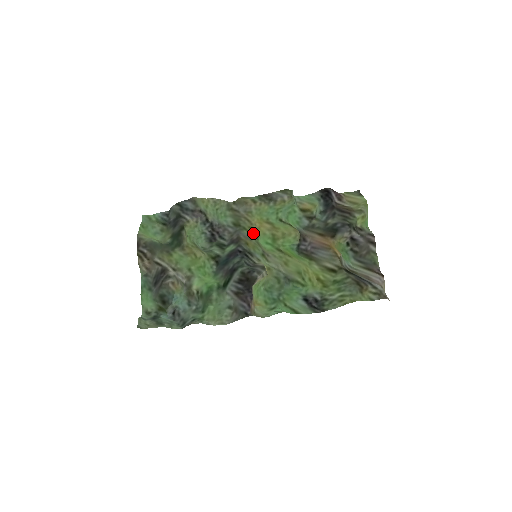
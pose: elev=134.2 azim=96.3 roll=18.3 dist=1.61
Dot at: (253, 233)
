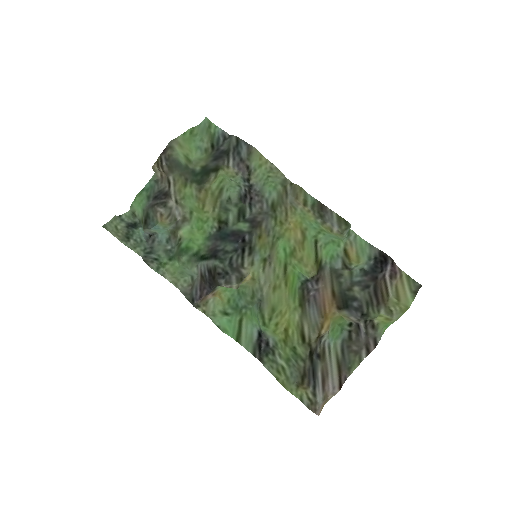
Dot at: (280, 229)
